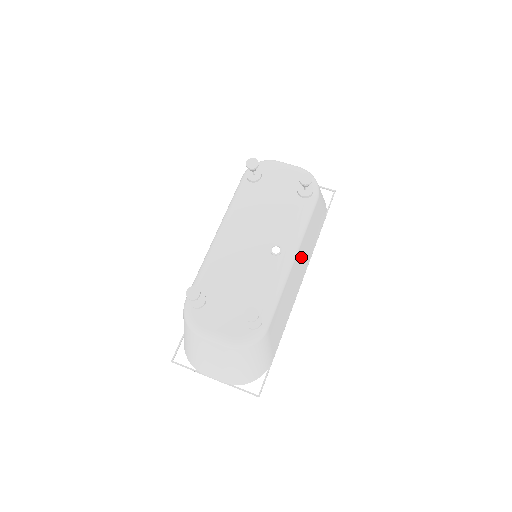
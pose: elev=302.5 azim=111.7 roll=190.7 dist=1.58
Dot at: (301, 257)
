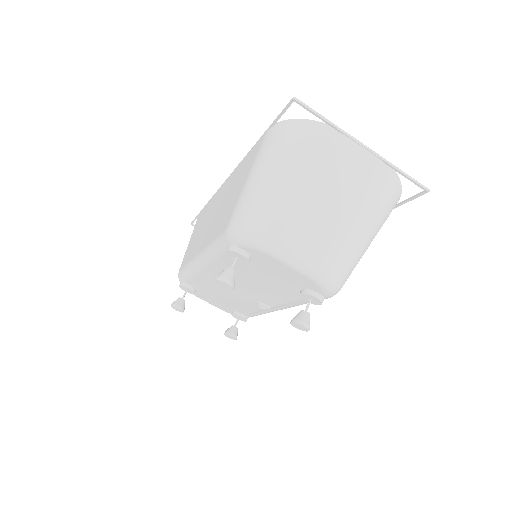
Dot at: occluded
